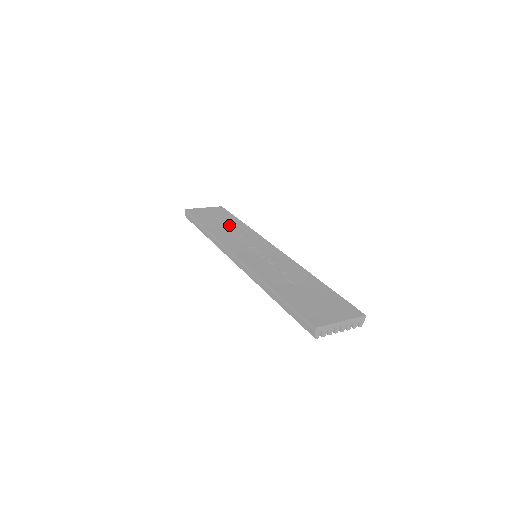
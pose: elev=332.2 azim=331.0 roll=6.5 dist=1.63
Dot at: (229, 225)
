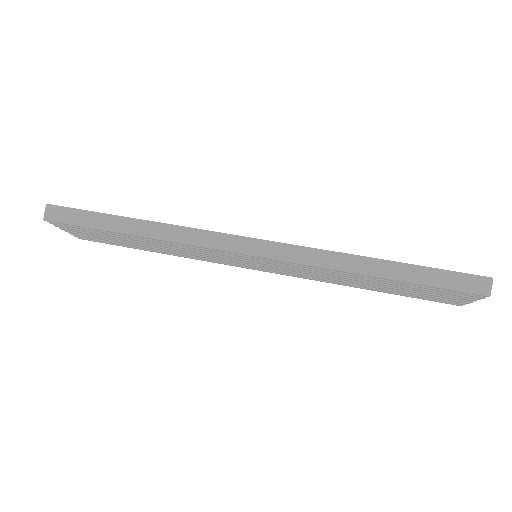
Dot at: occluded
